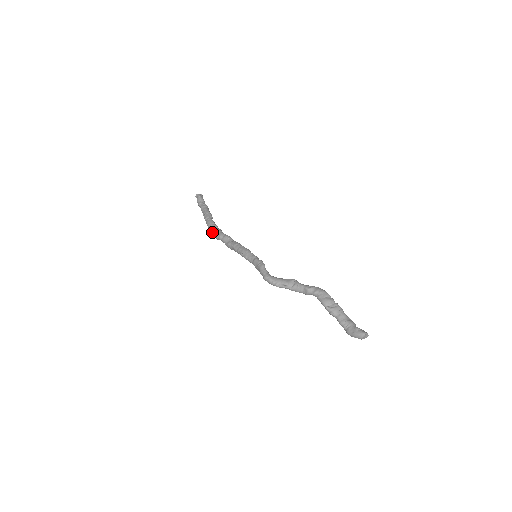
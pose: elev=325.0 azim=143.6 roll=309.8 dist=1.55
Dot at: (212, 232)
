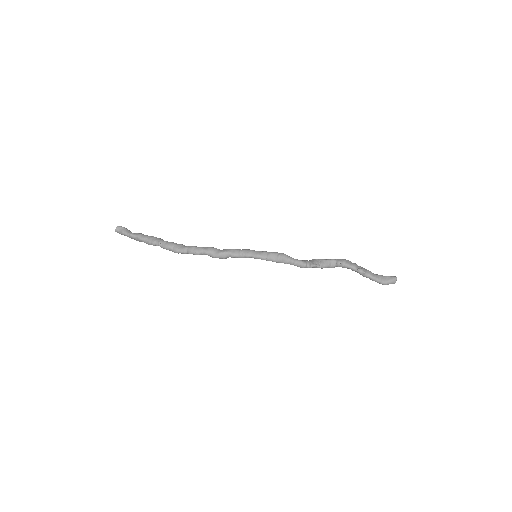
Dot at: (183, 251)
